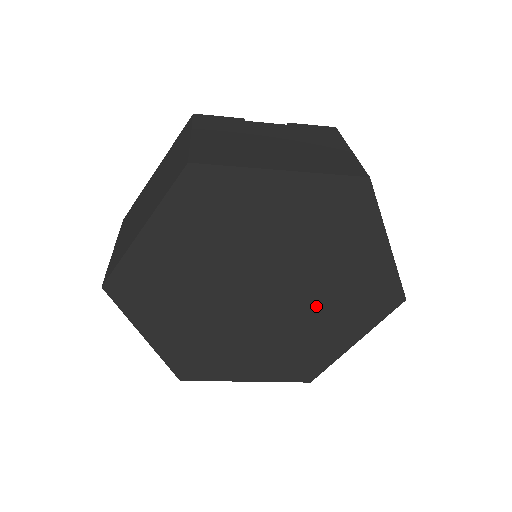
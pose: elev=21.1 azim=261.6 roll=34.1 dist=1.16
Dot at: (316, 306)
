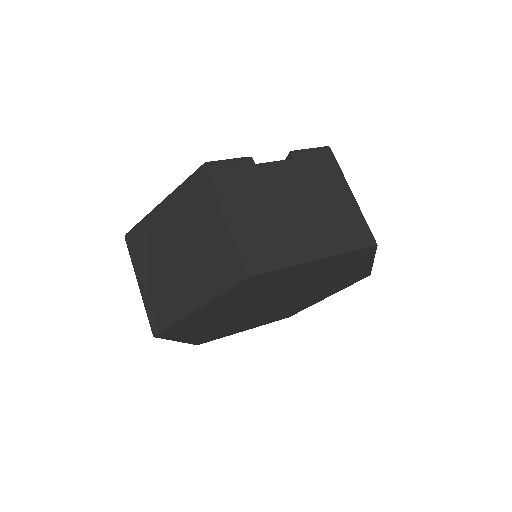
Dot at: (309, 295)
